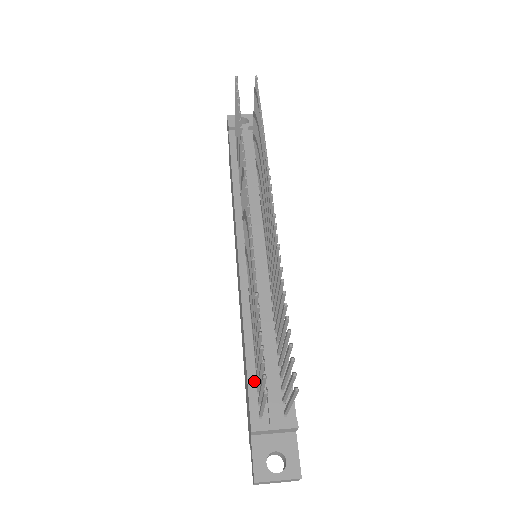
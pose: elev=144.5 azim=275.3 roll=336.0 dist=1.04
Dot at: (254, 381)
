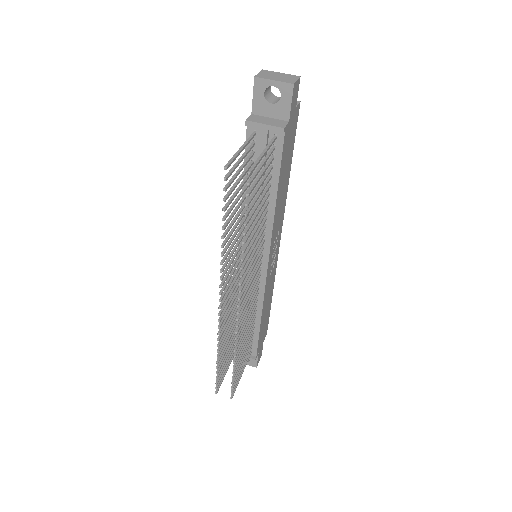
Dot at: occluded
